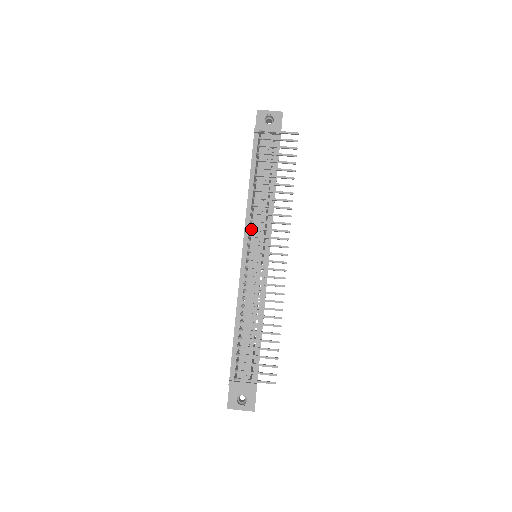
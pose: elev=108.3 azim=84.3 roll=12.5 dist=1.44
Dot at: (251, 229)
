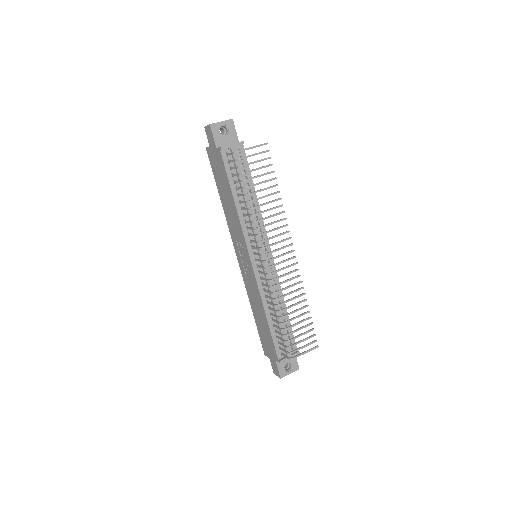
Dot at: (260, 242)
